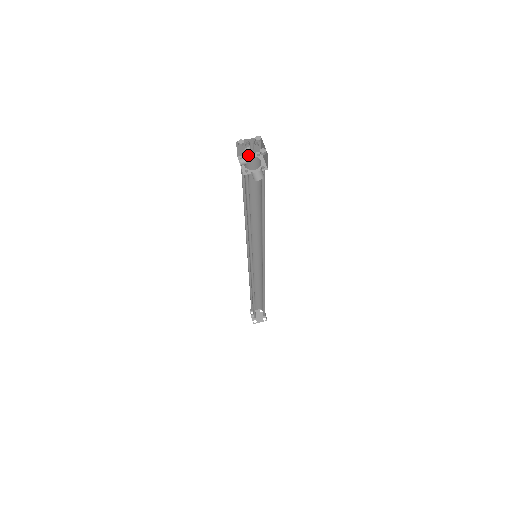
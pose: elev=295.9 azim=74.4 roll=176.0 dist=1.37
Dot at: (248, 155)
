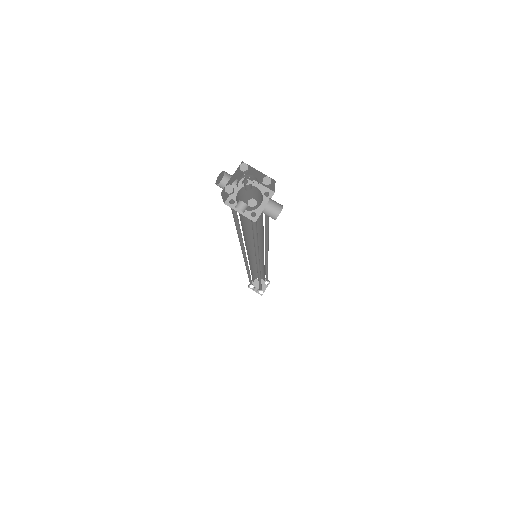
Dot at: (256, 201)
